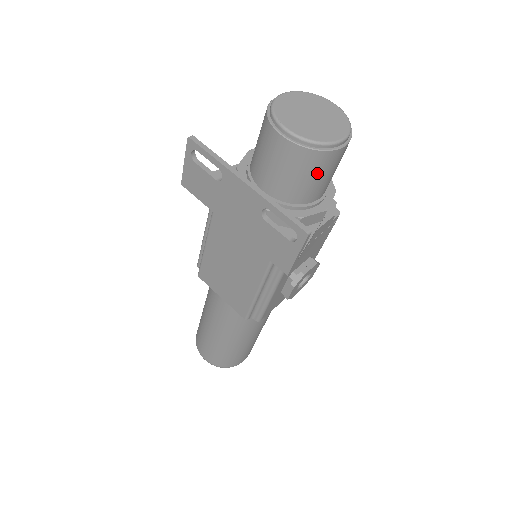
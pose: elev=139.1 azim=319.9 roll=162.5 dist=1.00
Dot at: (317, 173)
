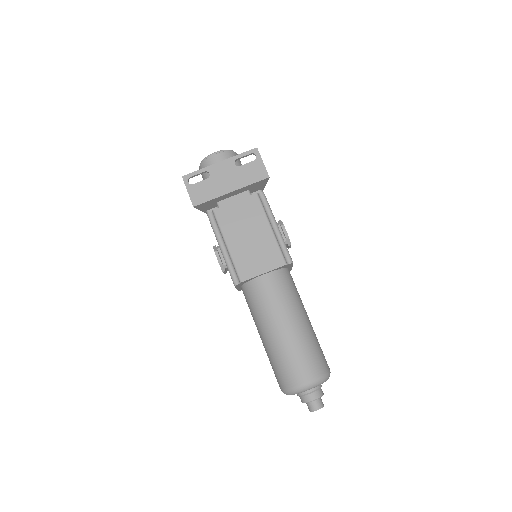
Dot at: (239, 163)
